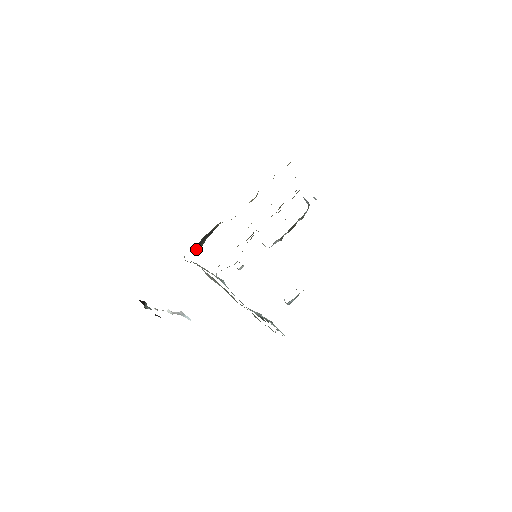
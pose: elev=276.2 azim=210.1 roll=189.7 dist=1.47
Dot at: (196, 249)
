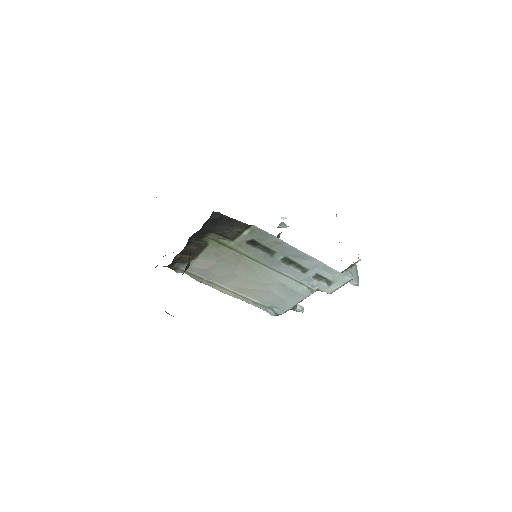
Dot at: occluded
